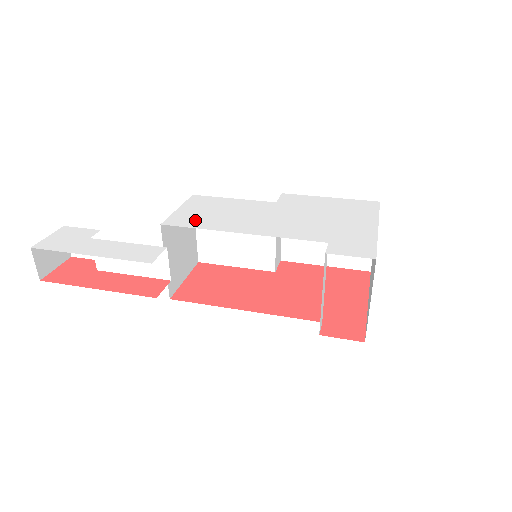
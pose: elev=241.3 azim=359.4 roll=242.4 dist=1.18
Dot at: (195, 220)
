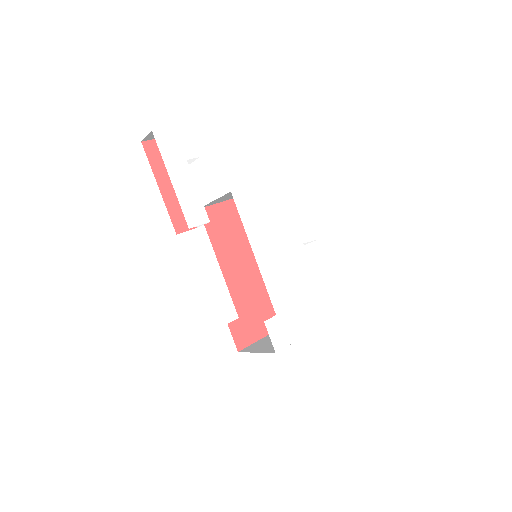
Dot at: (250, 210)
